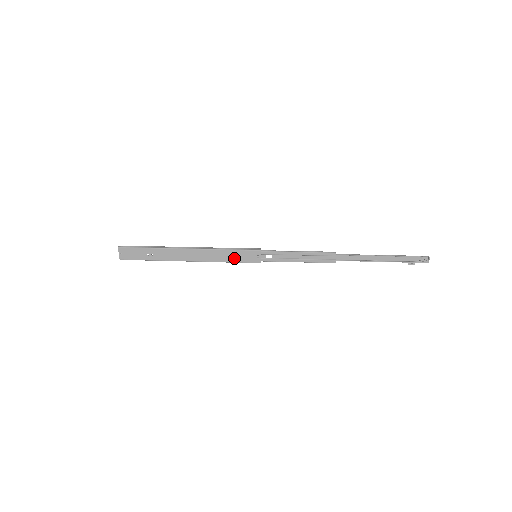
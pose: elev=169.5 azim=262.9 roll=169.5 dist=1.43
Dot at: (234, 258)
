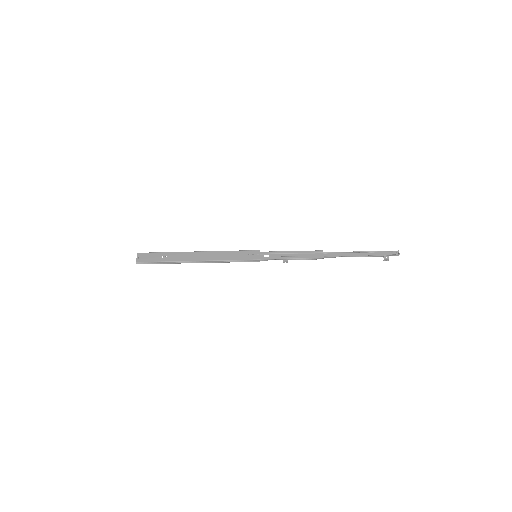
Dot at: (237, 257)
